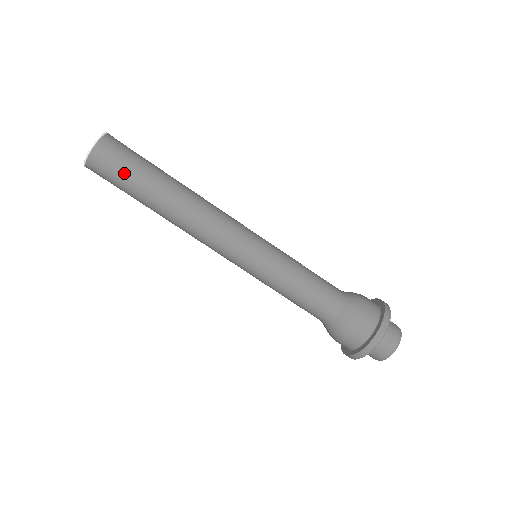
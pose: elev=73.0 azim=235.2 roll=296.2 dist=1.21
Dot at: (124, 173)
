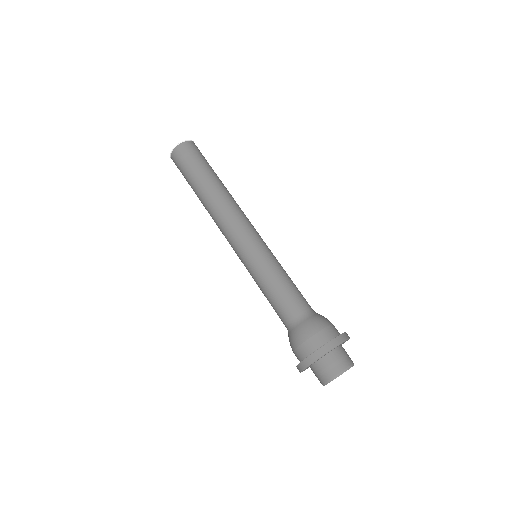
Dot at: (201, 160)
